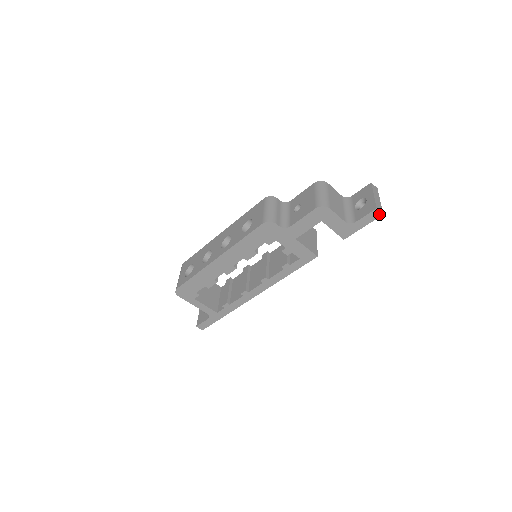
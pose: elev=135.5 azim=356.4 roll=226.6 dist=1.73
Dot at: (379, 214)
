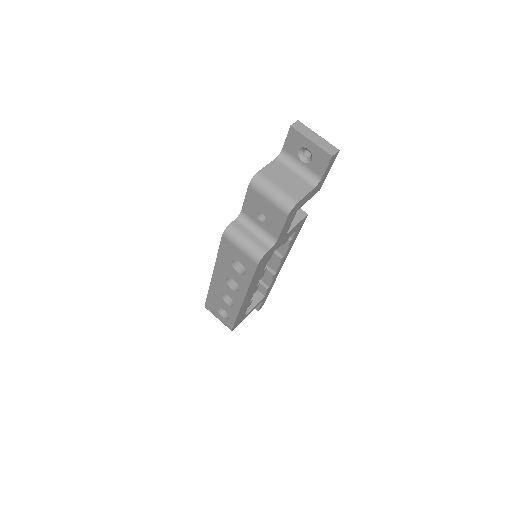
Dot at: (336, 154)
